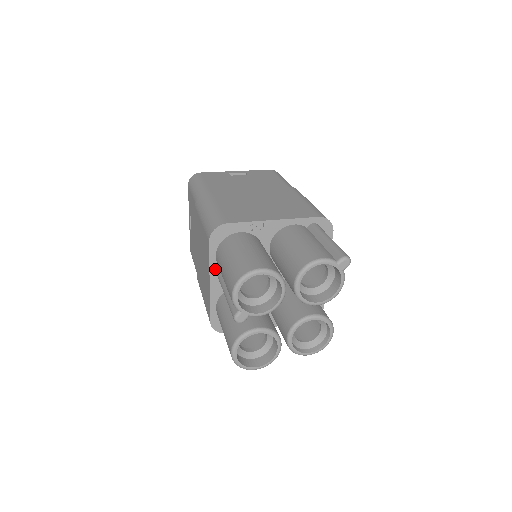
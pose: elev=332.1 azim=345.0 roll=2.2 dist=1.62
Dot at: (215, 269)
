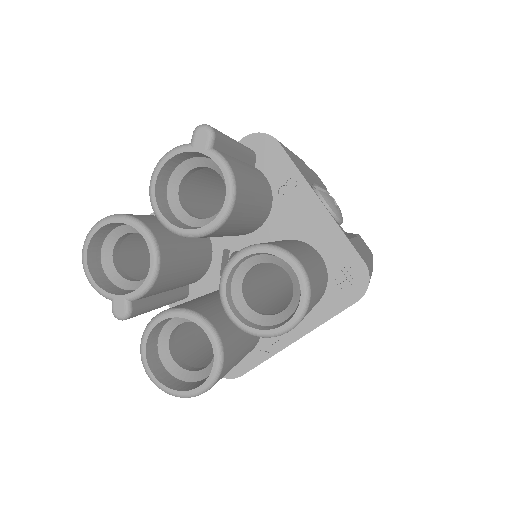
Dot at: occluded
